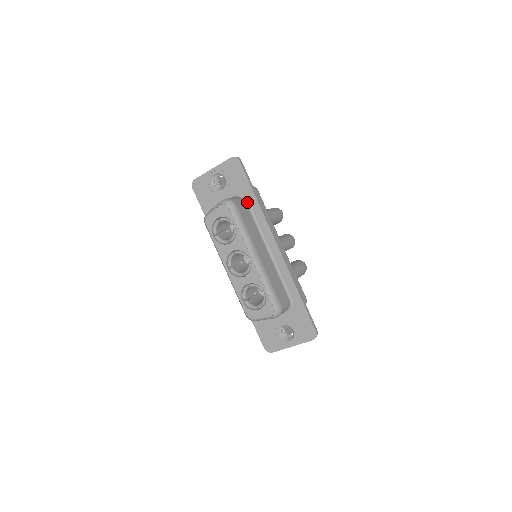
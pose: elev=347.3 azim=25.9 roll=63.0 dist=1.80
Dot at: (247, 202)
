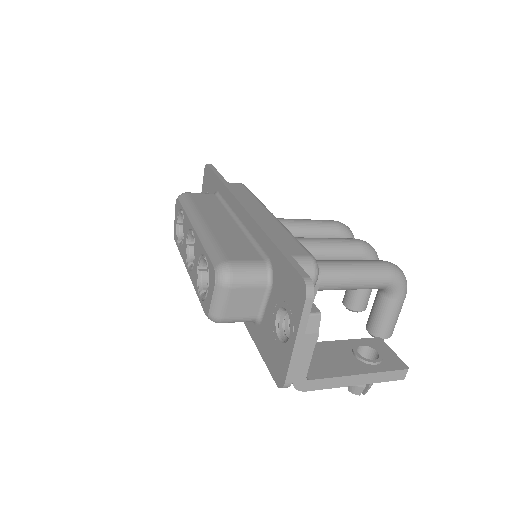
Dot at: (217, 194)
